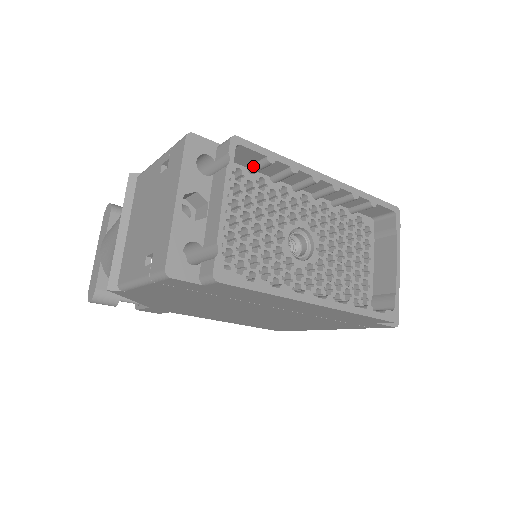
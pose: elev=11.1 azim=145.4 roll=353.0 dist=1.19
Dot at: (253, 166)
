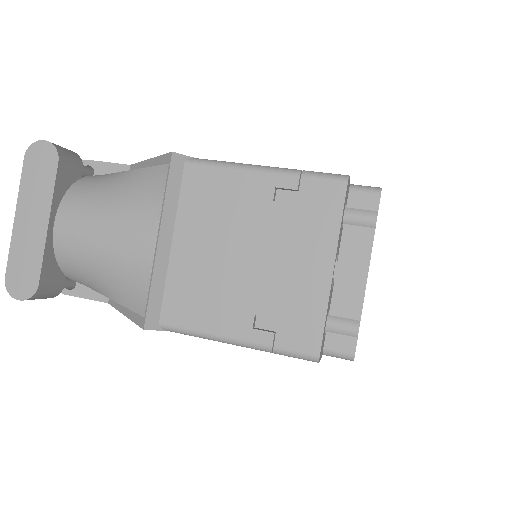
Dot at: occluded
